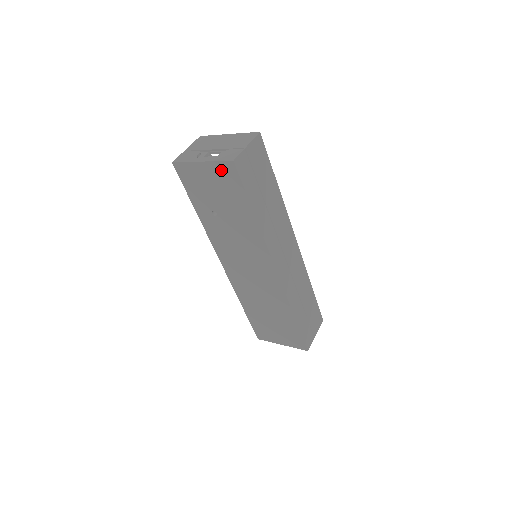
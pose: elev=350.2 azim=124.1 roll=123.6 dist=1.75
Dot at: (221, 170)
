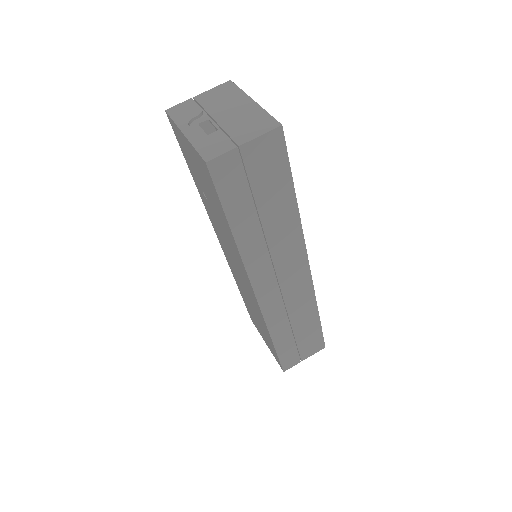
Dot at: (199, 160)
